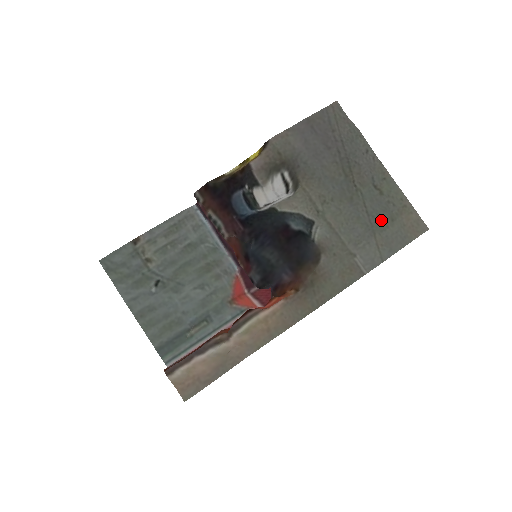
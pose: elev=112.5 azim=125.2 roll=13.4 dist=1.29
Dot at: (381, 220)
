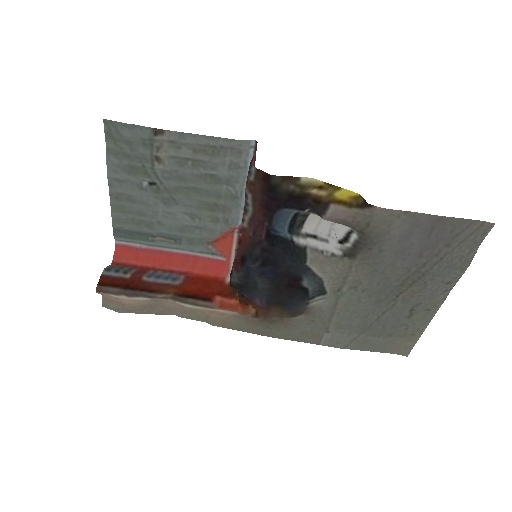
Dot at: (381, 329)
